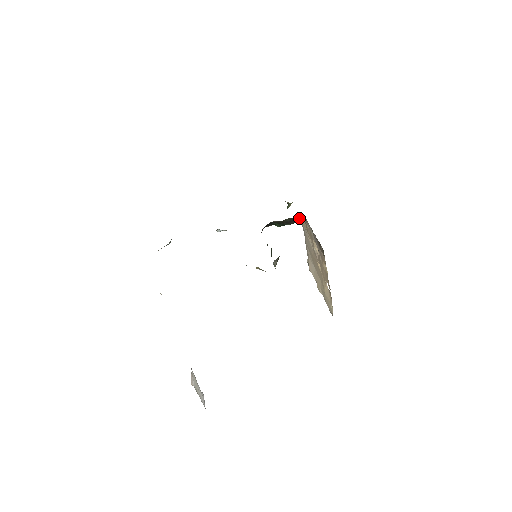
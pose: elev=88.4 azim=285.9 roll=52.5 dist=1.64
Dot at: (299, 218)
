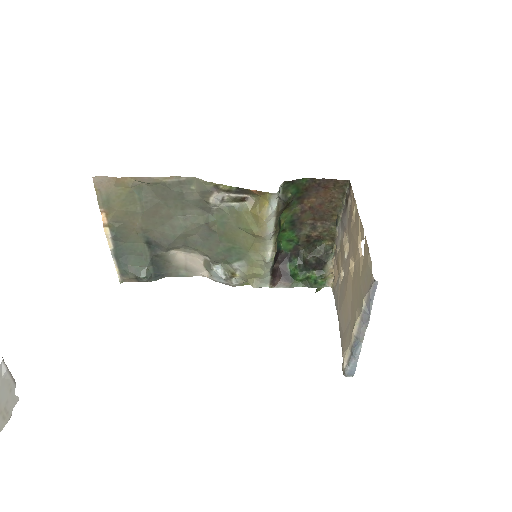
Dot at: (328, 261)
